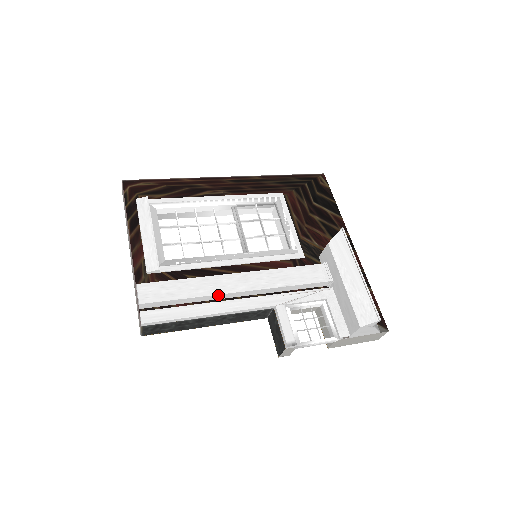
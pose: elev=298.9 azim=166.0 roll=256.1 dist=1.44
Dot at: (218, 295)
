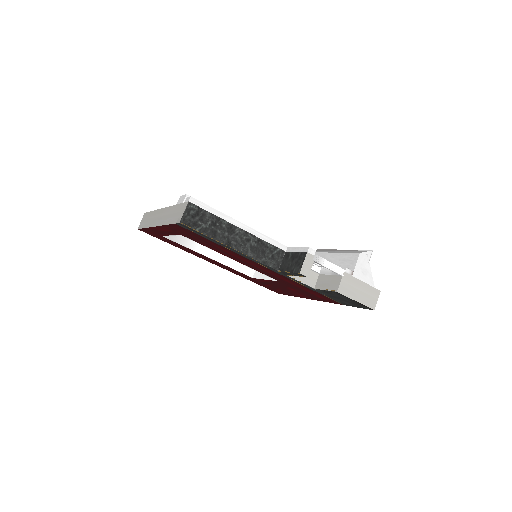
Dot at: occluded
